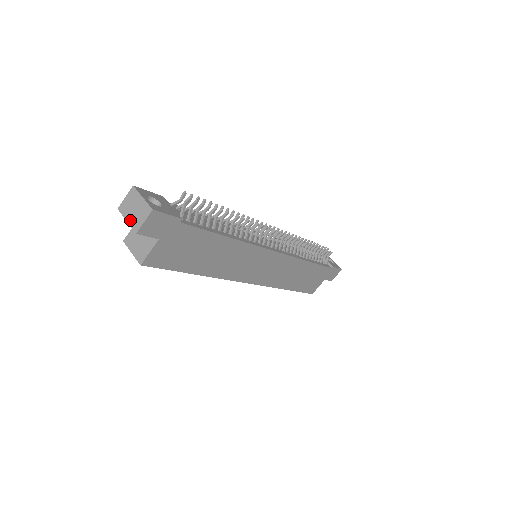
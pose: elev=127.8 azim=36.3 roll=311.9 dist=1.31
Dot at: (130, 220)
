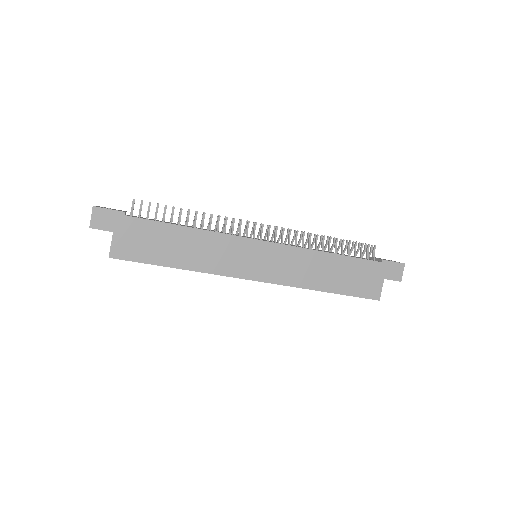
Dot at: occluded
